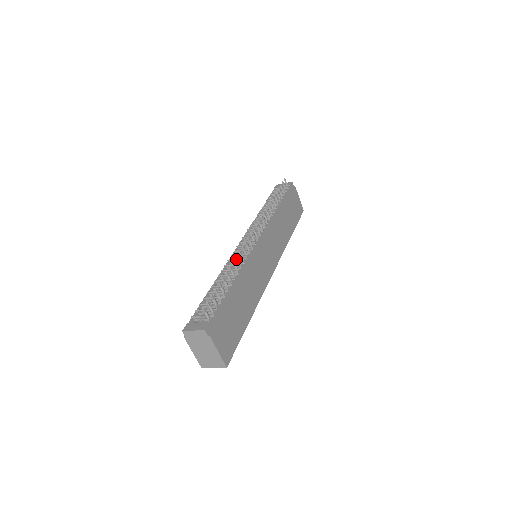
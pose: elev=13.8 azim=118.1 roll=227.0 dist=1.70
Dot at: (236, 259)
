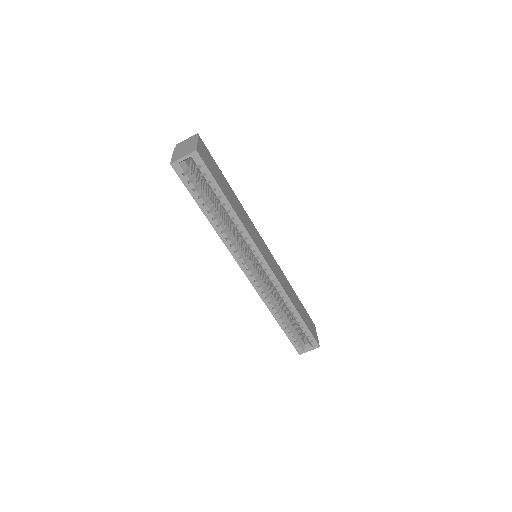
Dot at: occluded
